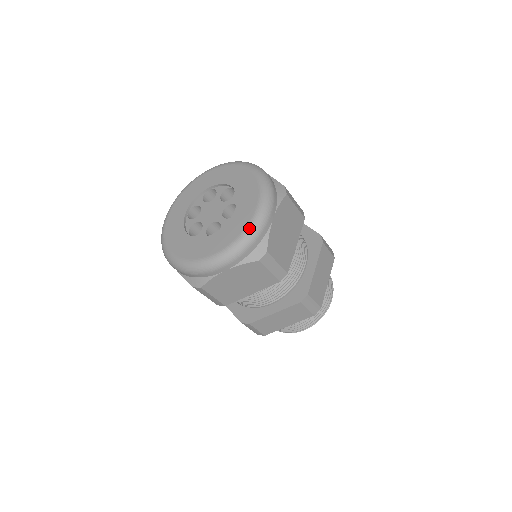
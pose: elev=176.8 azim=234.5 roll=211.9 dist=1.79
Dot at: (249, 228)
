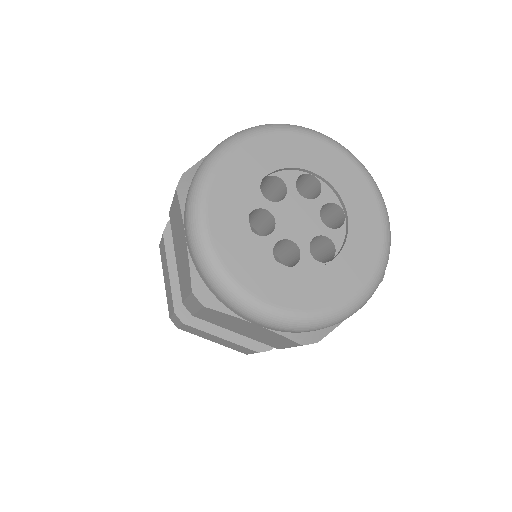
Dot at: (387, 241)
